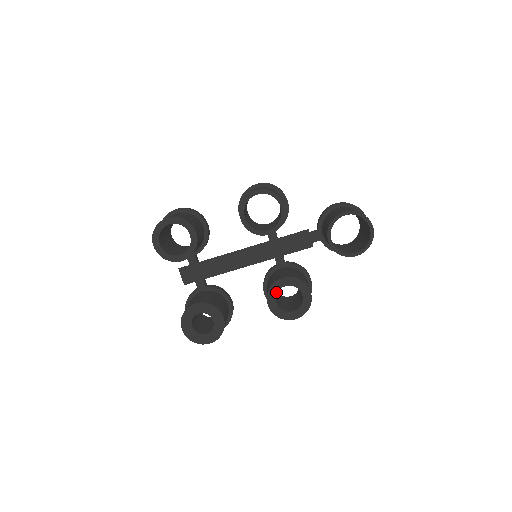
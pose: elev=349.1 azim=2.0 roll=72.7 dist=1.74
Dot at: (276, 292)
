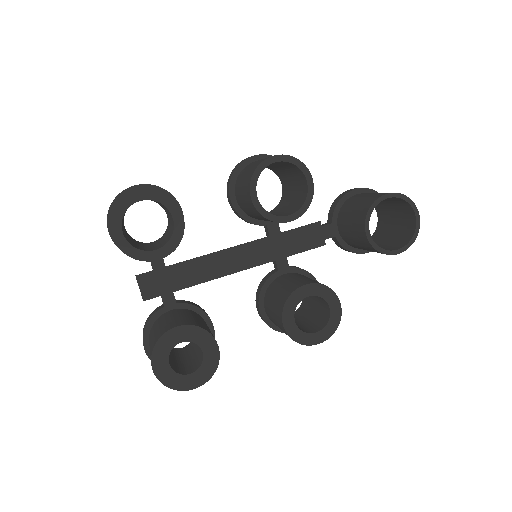
Dot at: (295, 305)
